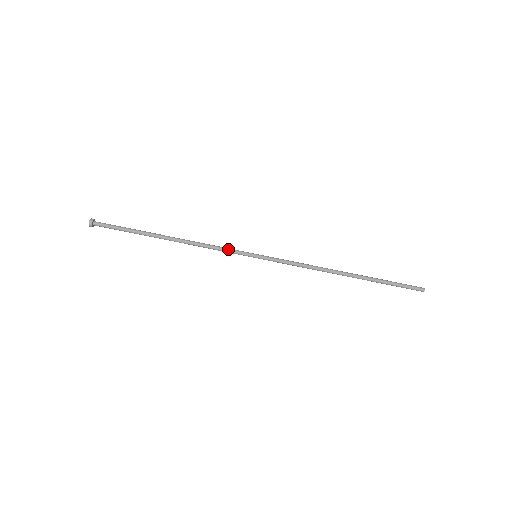
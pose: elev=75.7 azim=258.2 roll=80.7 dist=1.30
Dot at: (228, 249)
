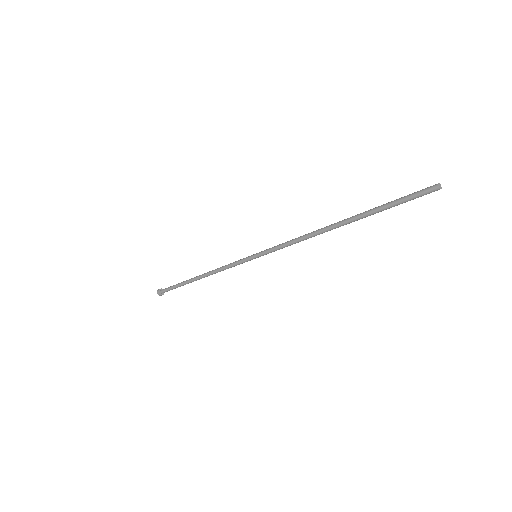
Dot at: occluded
